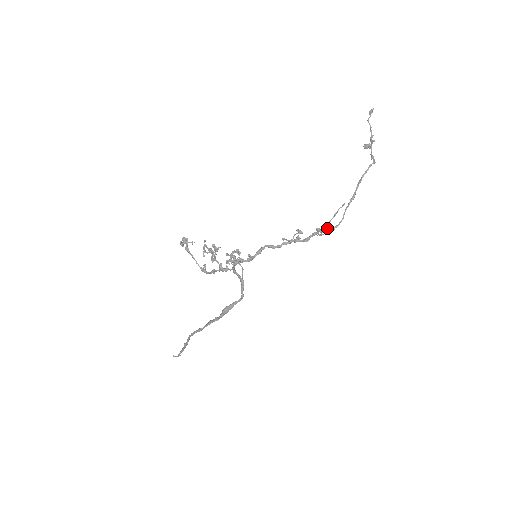
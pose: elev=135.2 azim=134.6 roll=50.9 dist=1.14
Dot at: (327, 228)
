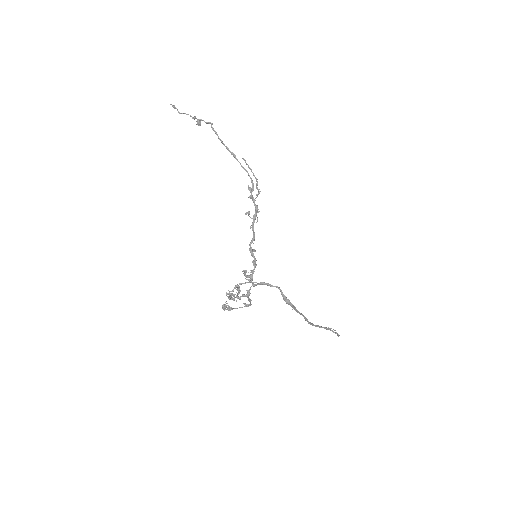
Dot at: (257, 183)
